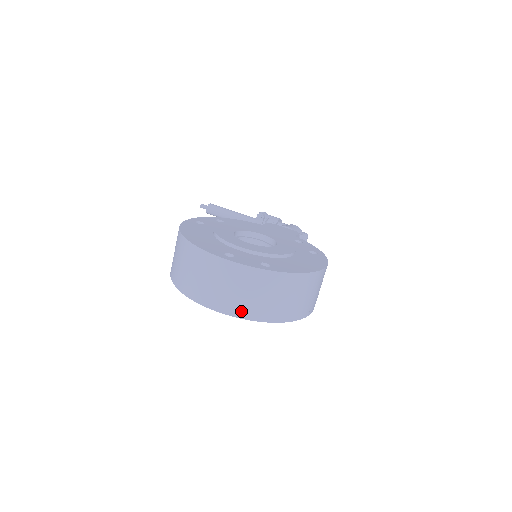
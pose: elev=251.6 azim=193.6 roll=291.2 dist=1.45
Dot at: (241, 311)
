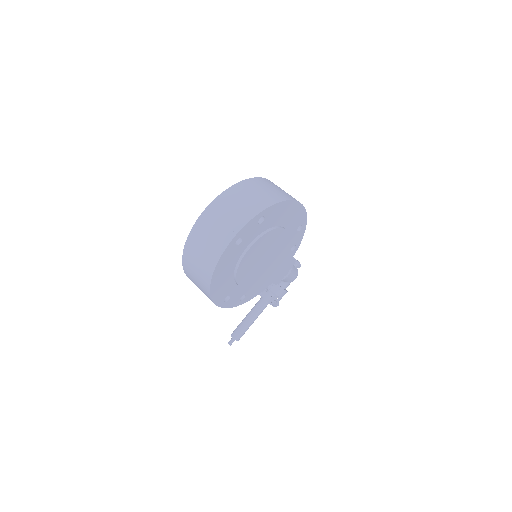
Dot at: (247, 216)
